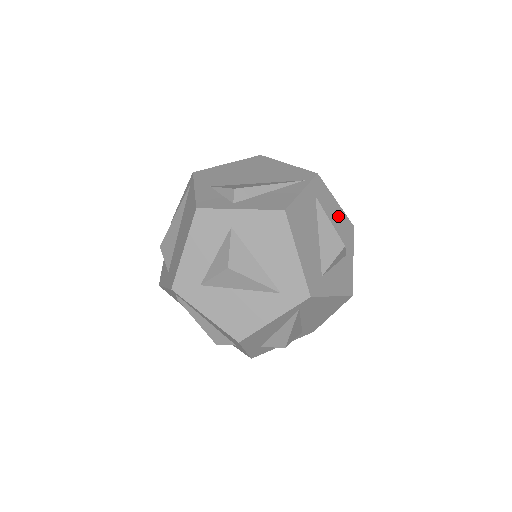
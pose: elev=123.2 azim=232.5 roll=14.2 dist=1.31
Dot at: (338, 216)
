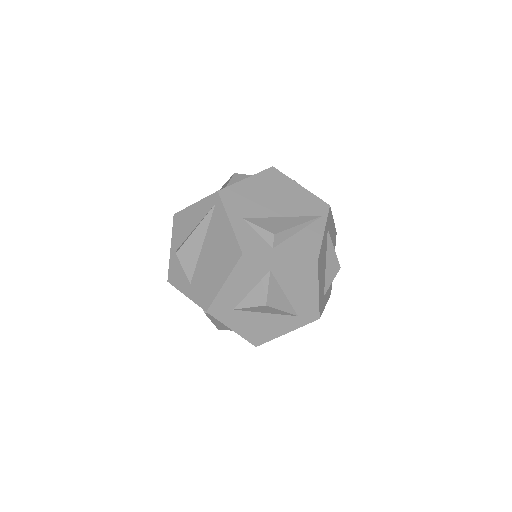
Dot at: (333, 233)
